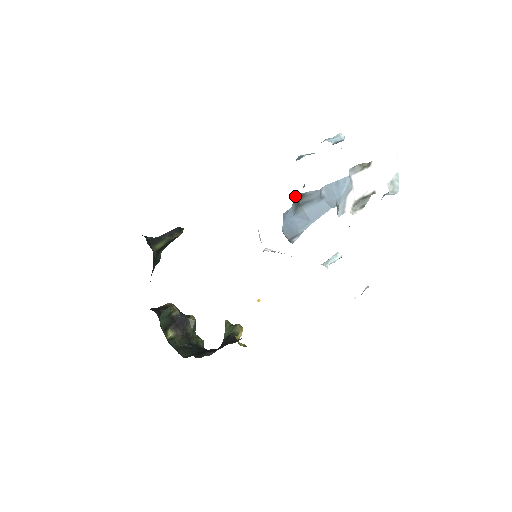
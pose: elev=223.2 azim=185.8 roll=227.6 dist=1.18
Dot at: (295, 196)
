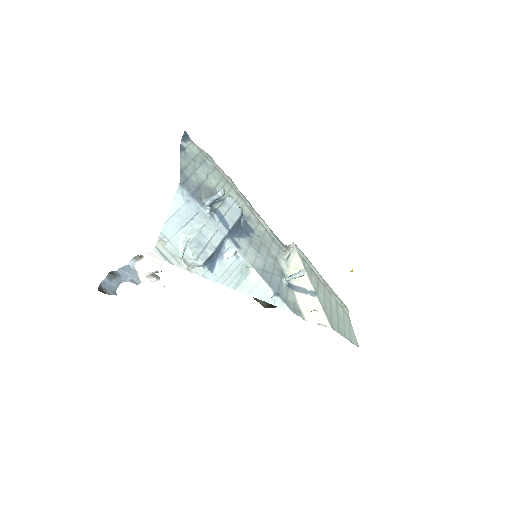
Dot at: (110, 272)
